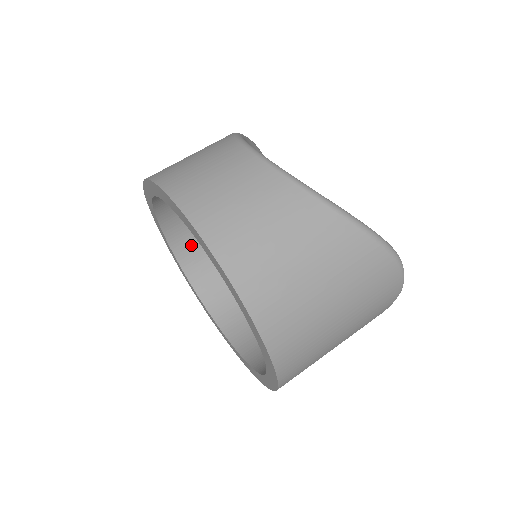
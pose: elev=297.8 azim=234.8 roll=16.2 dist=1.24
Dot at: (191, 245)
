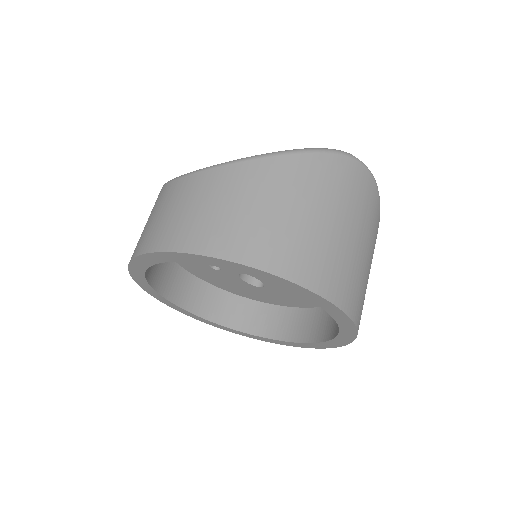
Dot at: (212, 302)
